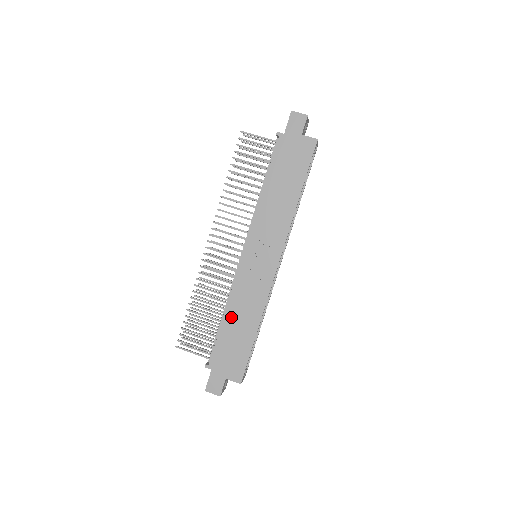
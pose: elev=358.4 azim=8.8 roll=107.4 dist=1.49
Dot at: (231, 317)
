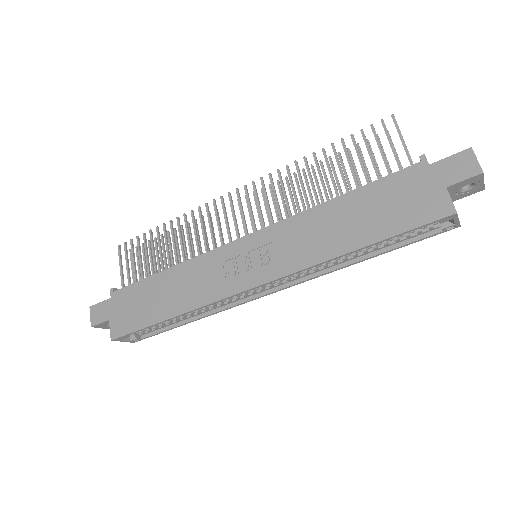
Dot at: (170, 278)
